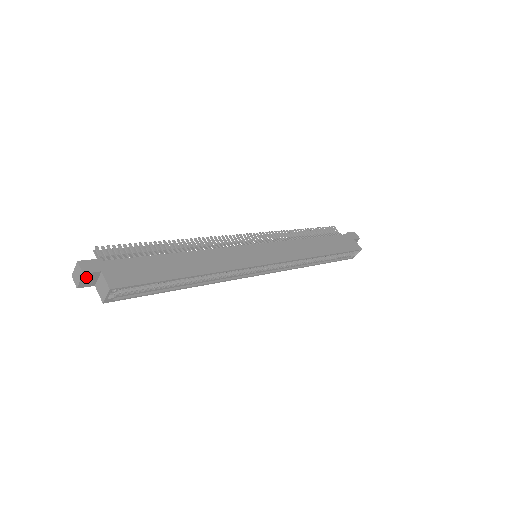
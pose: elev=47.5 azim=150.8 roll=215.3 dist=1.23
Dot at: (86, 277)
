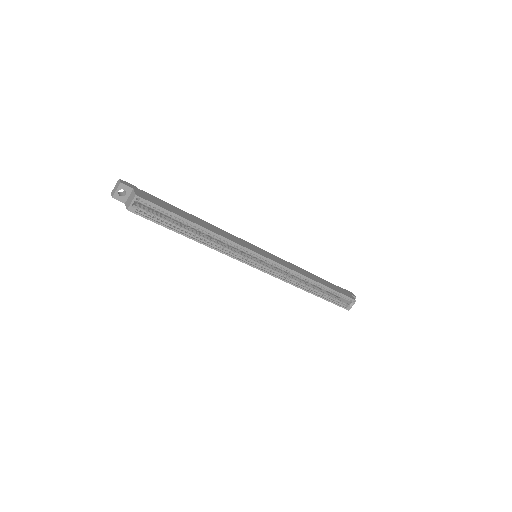
Dot at: (121, 188)
